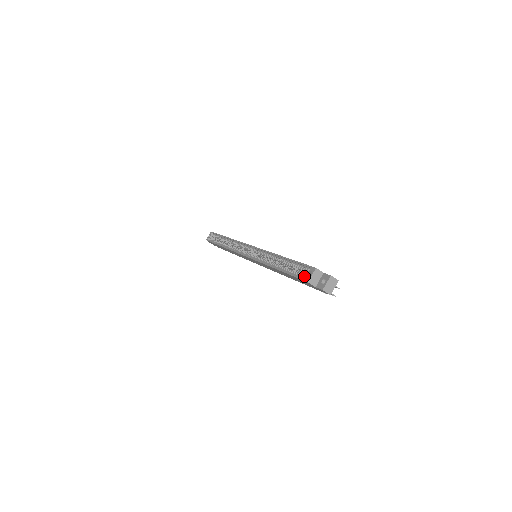
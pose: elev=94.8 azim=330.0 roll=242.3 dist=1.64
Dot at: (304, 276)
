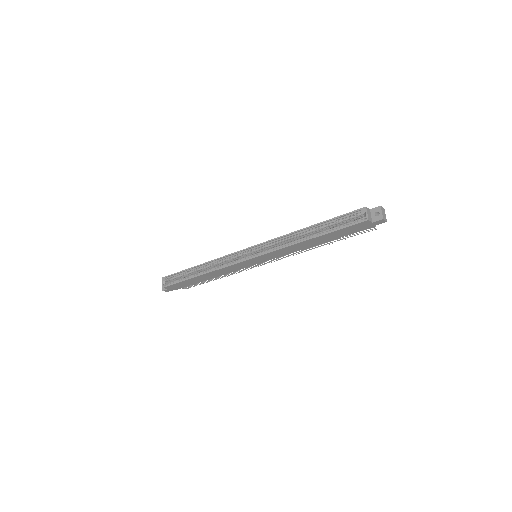
Dot at: (357, 220)
